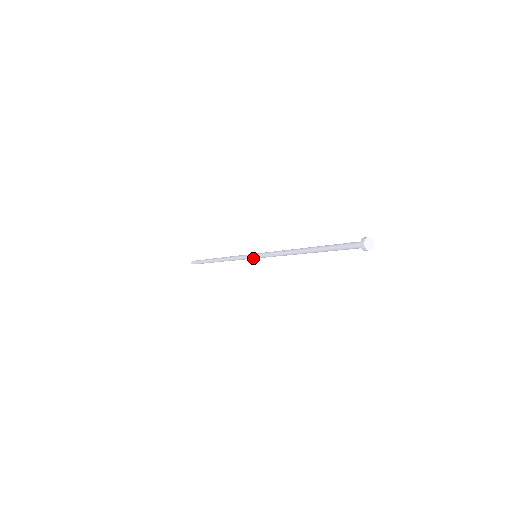
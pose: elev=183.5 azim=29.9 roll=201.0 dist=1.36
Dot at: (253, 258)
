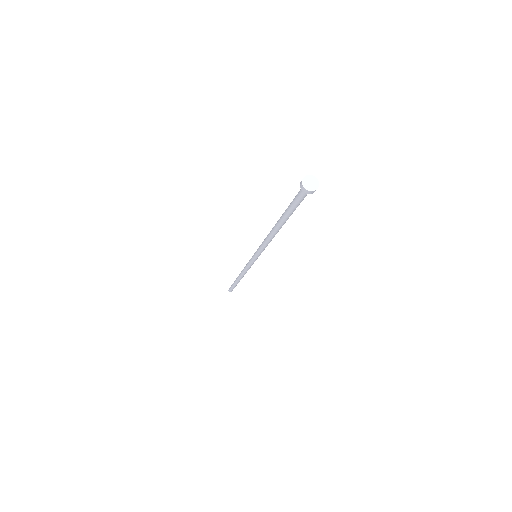
Dot at: (254, 259)
